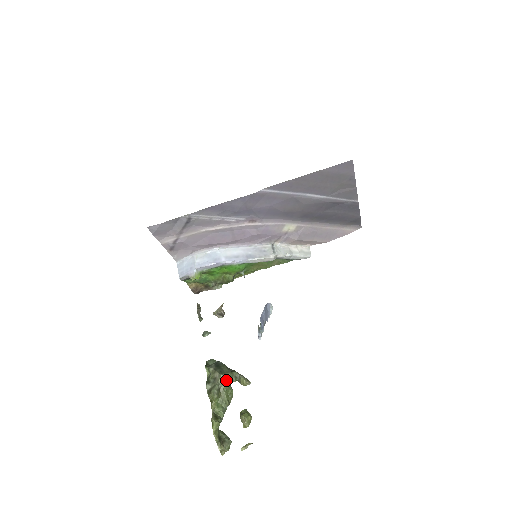
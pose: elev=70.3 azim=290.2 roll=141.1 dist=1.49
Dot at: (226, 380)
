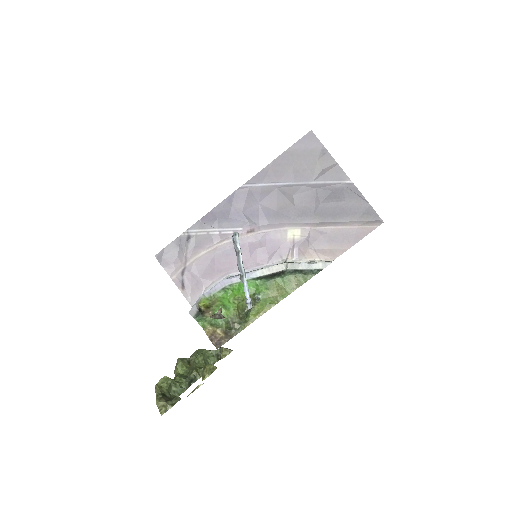
Dot at: (201, 353)
